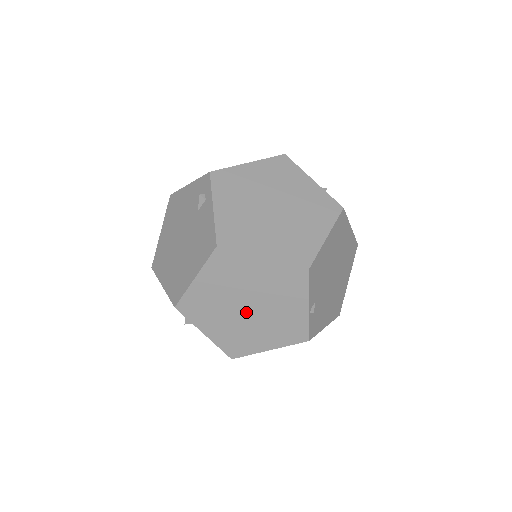
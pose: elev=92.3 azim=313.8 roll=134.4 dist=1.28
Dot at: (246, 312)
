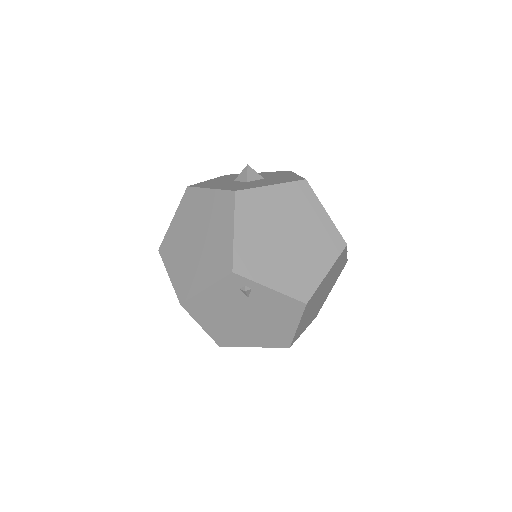
Dot at: (321, 297)
